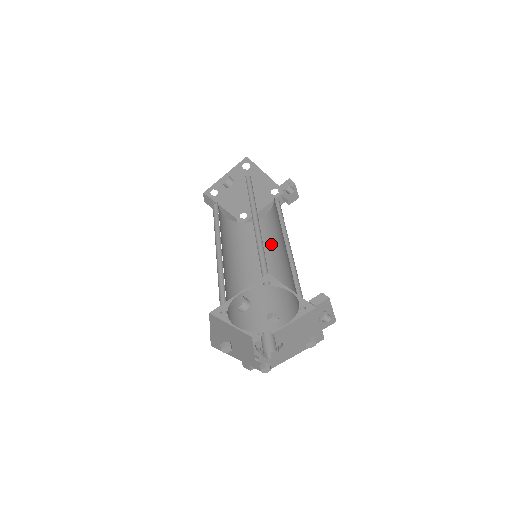
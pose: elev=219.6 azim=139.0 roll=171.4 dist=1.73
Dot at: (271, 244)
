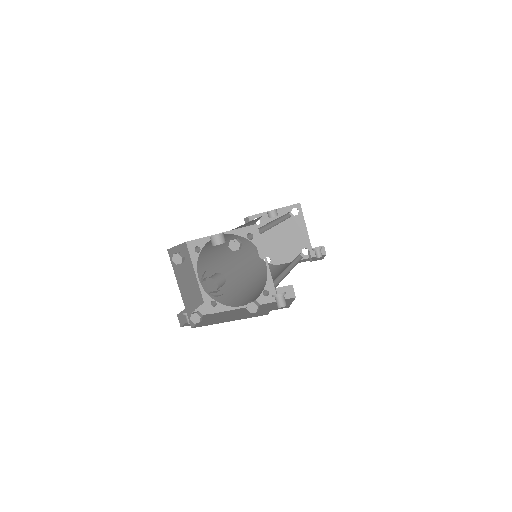
Dot at: (275, 274)
